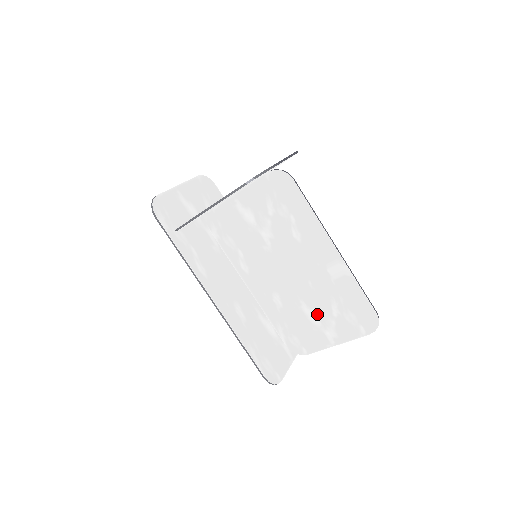
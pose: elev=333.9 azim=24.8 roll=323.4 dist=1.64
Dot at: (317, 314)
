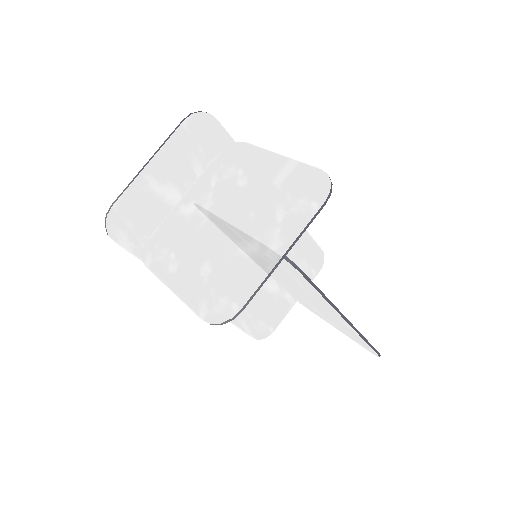
Dot at: (320, 312)
